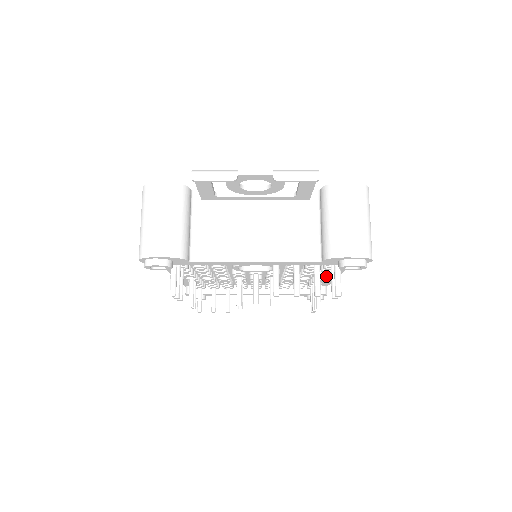
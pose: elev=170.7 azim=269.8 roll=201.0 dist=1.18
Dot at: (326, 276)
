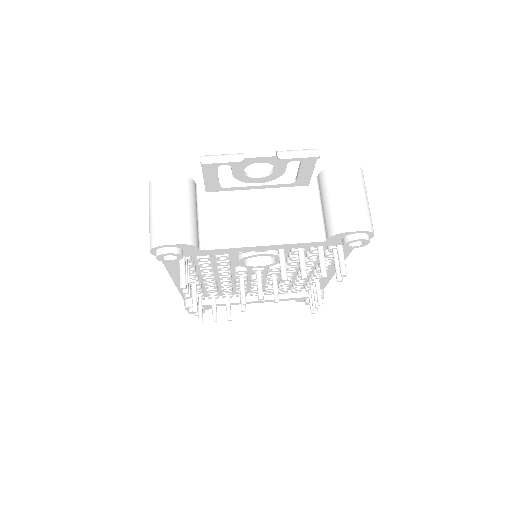
Dot at: (326, 269)
